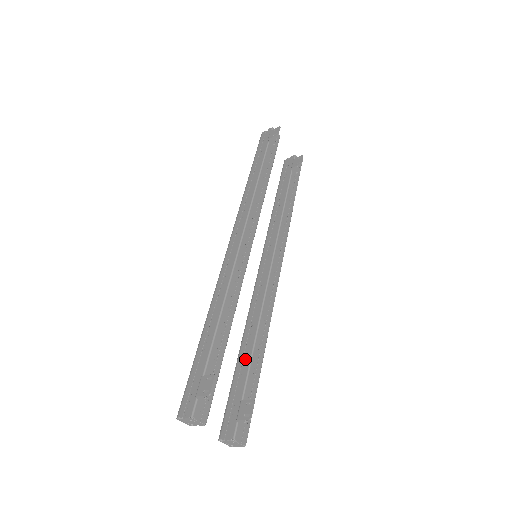
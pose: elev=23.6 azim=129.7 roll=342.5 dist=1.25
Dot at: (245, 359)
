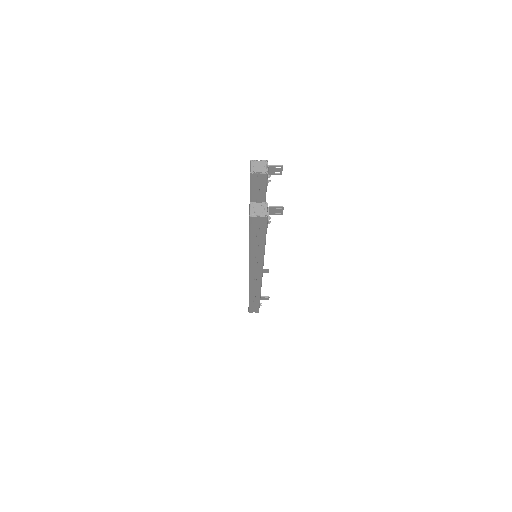
Dot at: occluded
